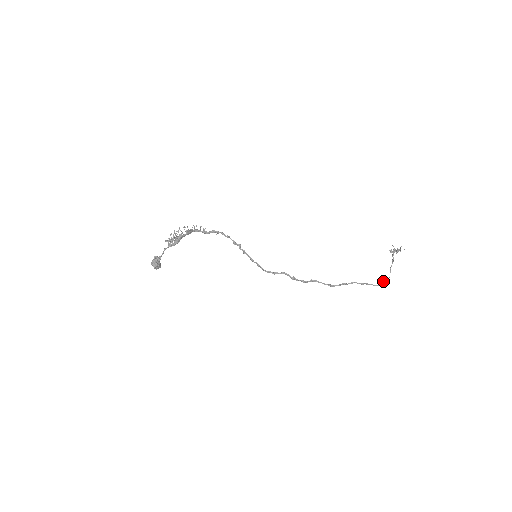
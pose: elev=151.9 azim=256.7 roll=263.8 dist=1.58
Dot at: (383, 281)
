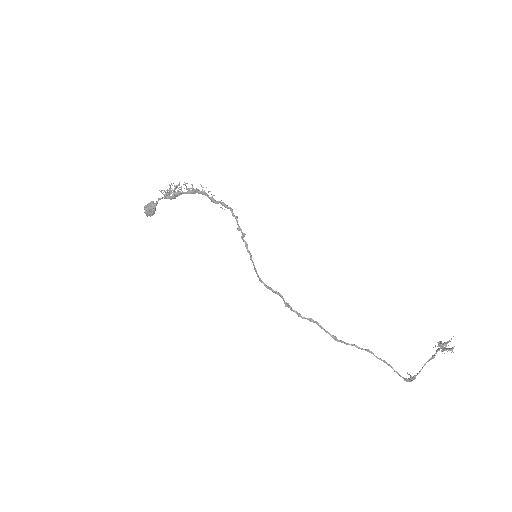
Dot at: (407, 373)
